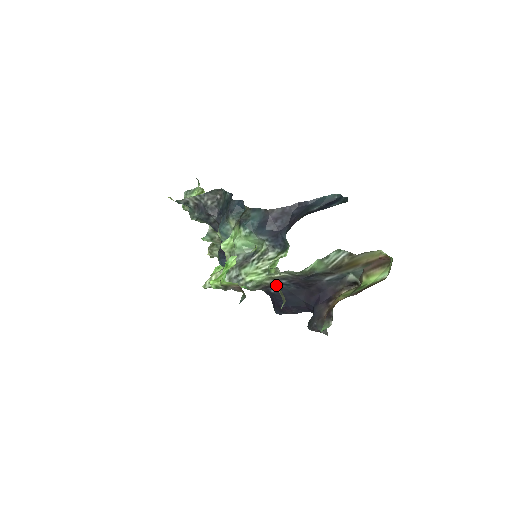
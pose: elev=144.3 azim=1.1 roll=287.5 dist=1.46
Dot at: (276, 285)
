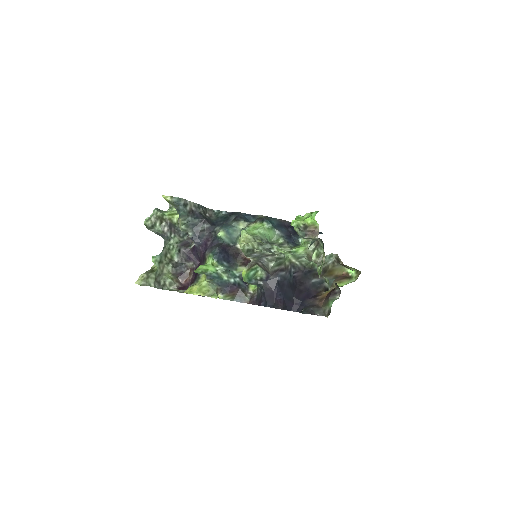
Dot at: (287, 271)
